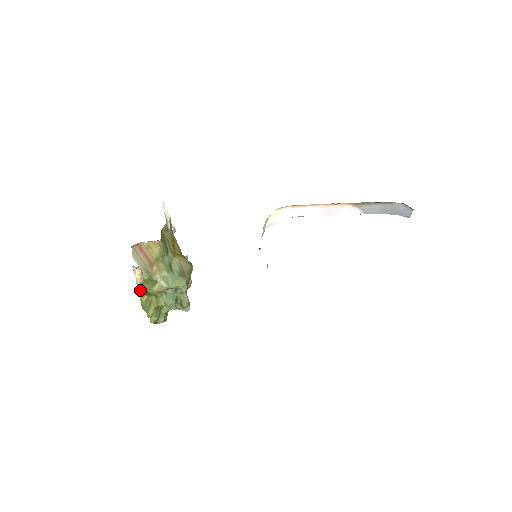
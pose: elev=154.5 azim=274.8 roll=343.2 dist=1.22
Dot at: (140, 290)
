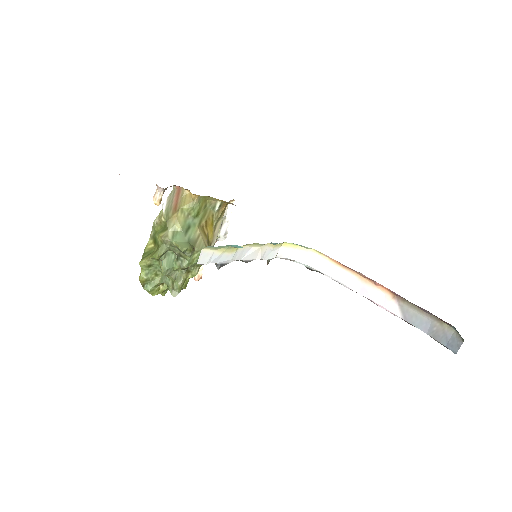
Dot at: (153, 233)
